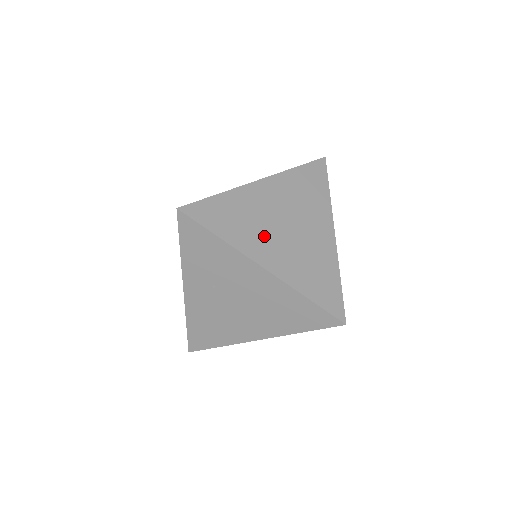
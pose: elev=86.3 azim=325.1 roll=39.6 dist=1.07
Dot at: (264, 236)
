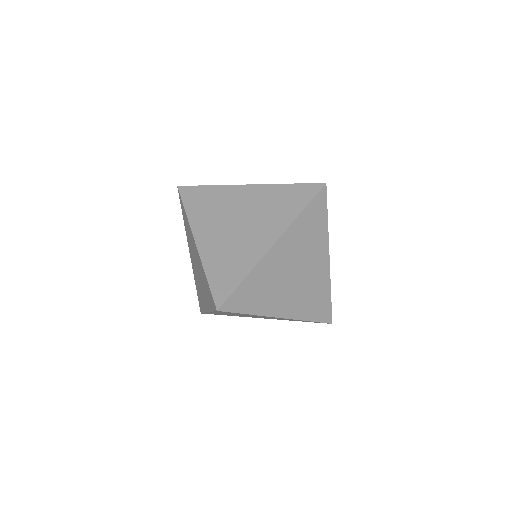
Dot at: (280, 293)
